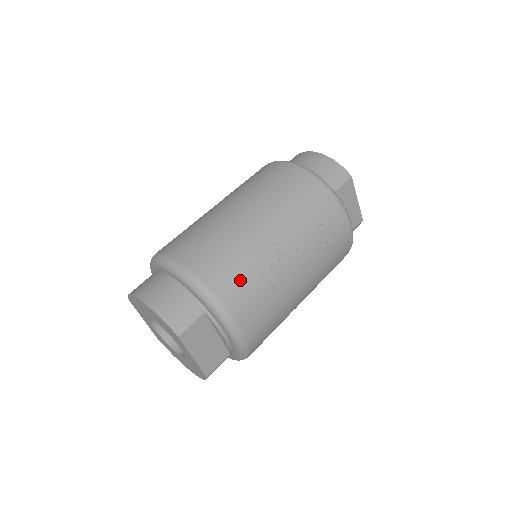
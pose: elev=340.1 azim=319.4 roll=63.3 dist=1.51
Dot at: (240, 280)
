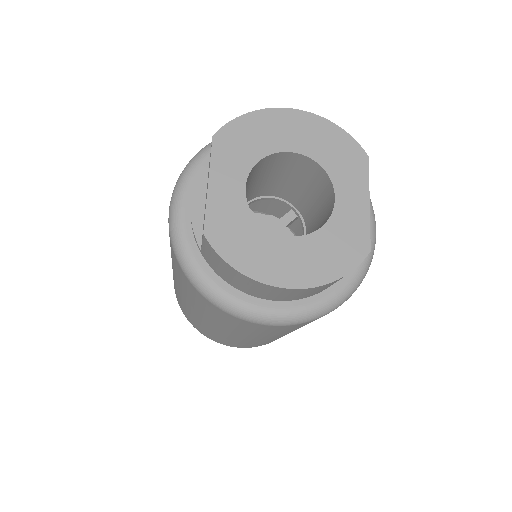
Dot at: occluded
